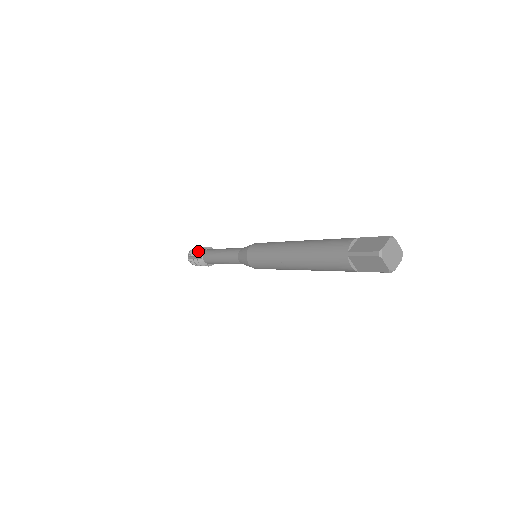
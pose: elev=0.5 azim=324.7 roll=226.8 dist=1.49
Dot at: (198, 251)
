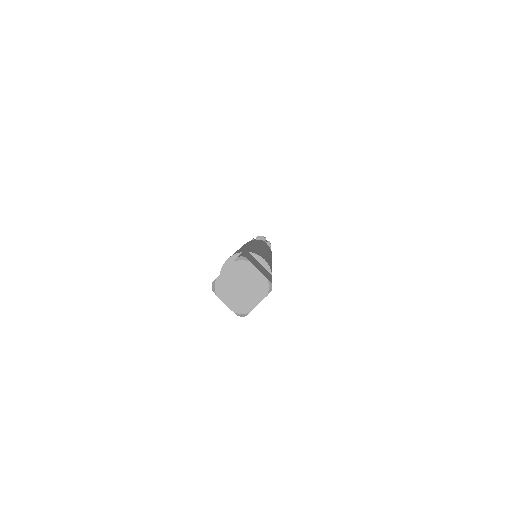
Dot at: occluded
